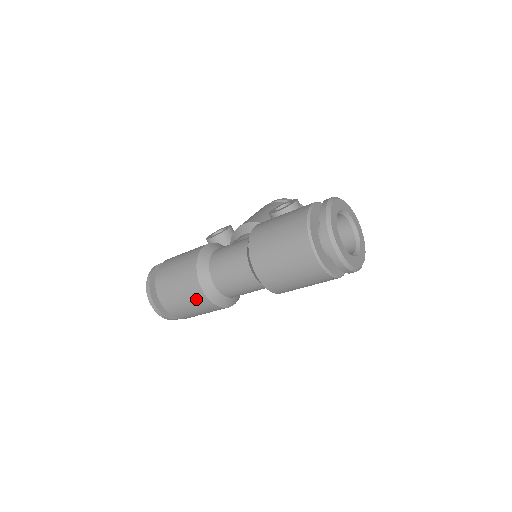
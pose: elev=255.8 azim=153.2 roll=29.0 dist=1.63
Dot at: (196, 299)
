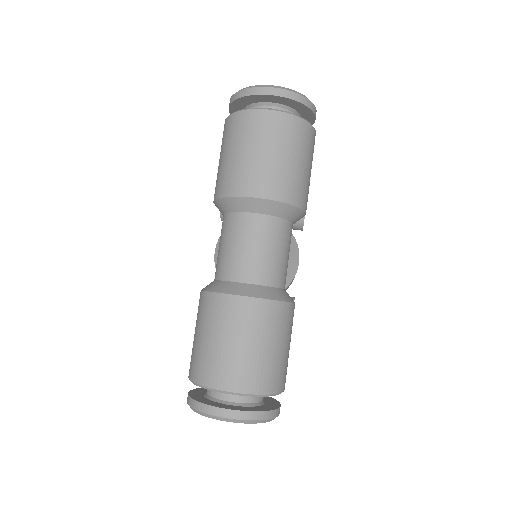
Dot at: (250, 319)
